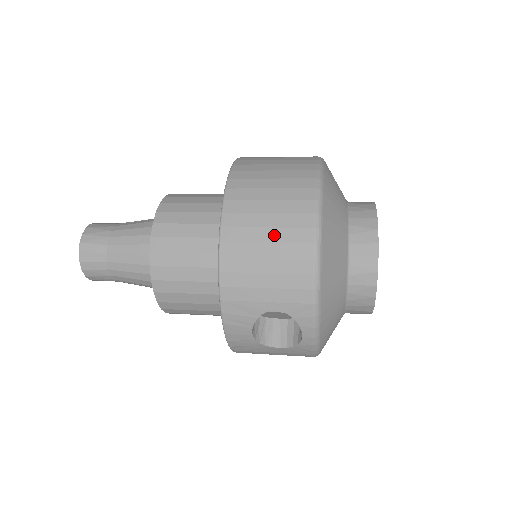
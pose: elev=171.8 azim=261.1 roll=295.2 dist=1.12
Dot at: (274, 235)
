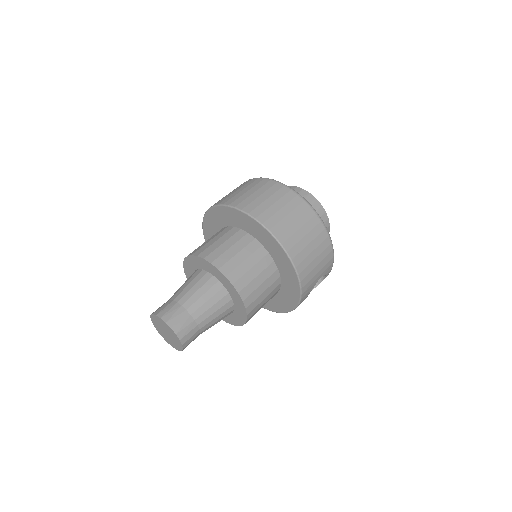
Dot at: (313, 245)
